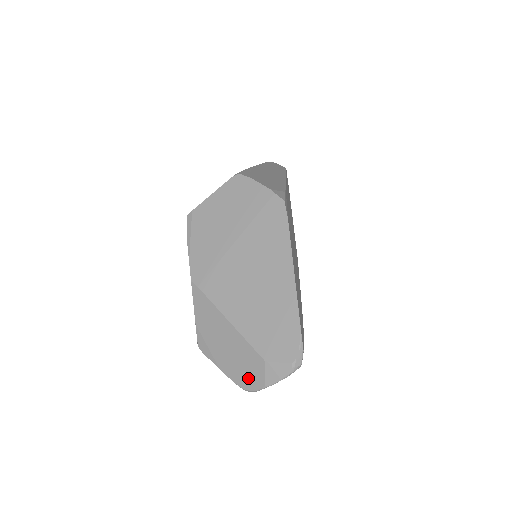
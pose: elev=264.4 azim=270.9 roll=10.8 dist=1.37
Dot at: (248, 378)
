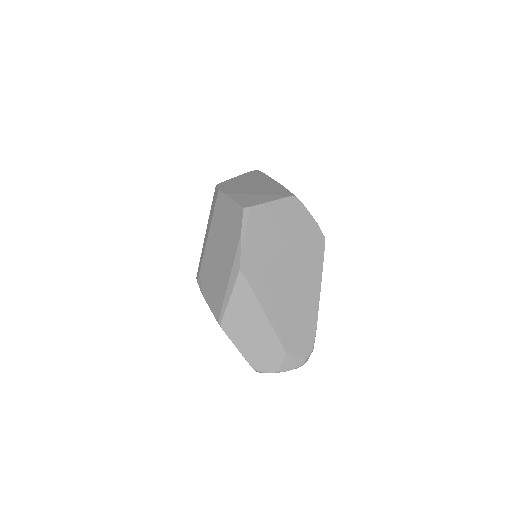
Dot at: (264, 362)
